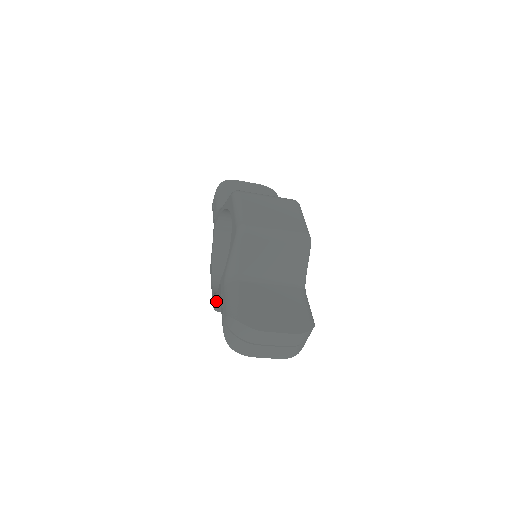
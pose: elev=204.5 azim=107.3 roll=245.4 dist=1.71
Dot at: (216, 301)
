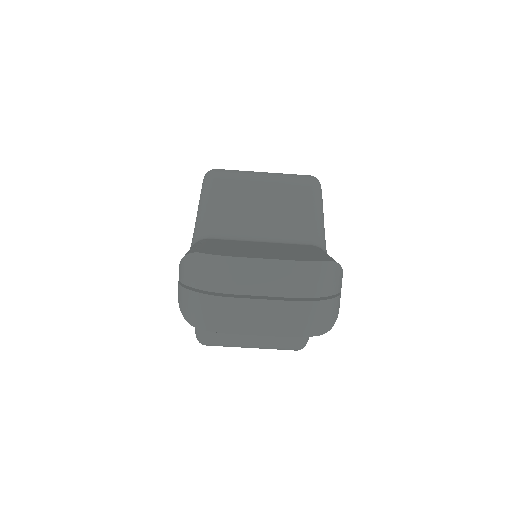
Dot at: occluded
